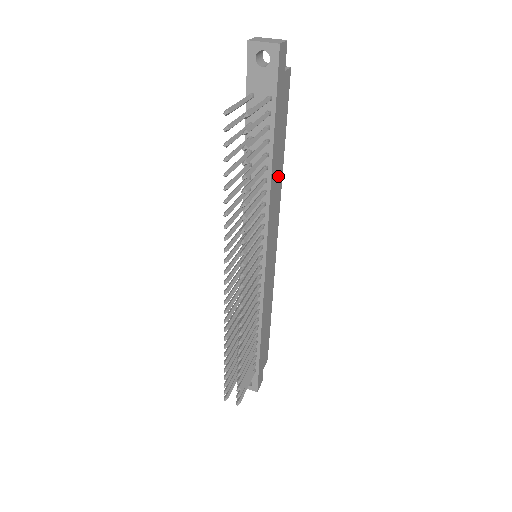
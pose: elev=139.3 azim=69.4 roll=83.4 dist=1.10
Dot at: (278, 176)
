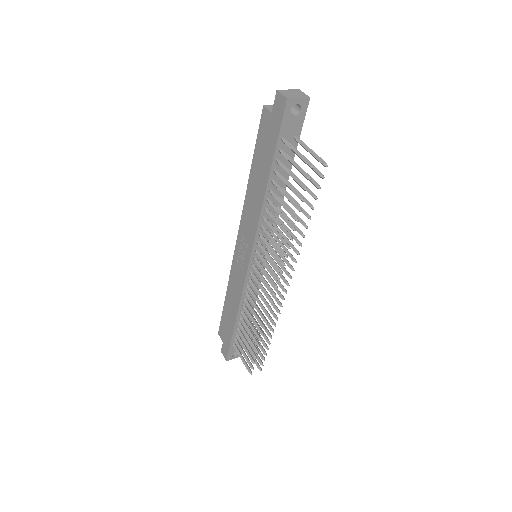
Dot at: occluded
